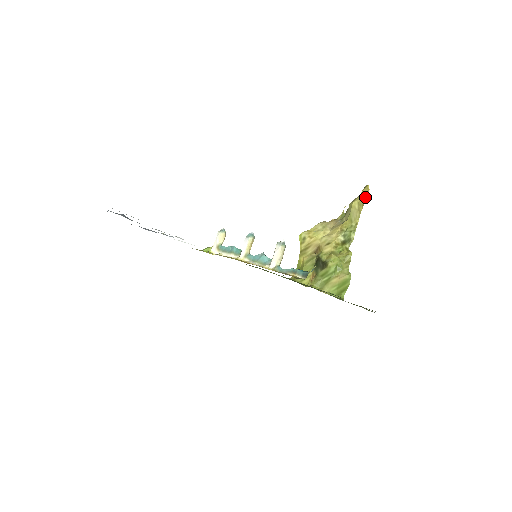
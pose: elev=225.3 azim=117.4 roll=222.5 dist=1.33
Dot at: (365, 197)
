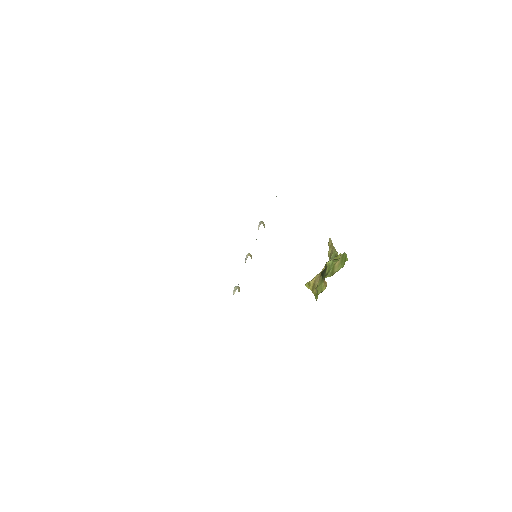
Dot at: (330, 241)
